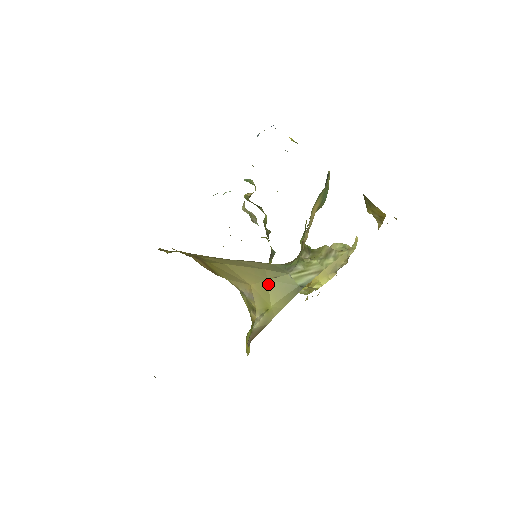
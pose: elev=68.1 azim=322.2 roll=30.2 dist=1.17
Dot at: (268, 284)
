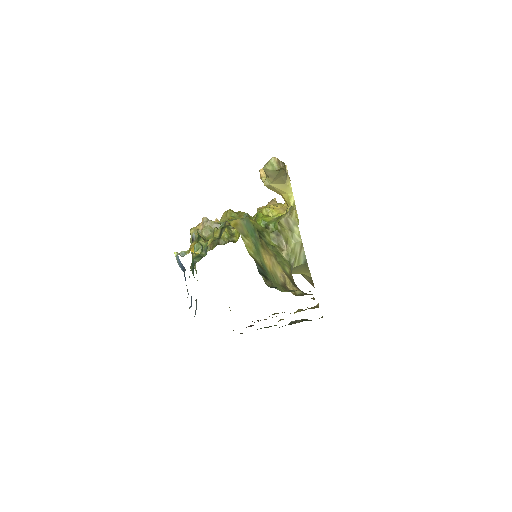
Dot at: occluded
